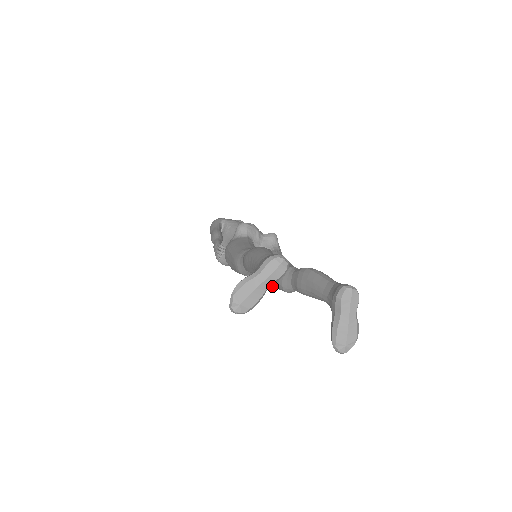
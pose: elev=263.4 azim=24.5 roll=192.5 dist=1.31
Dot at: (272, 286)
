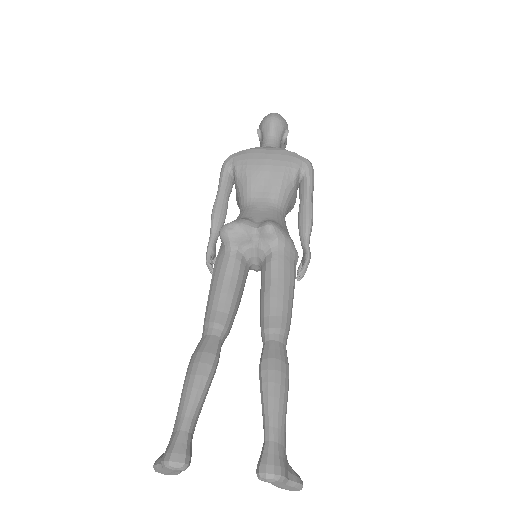
Dot at: occluded
